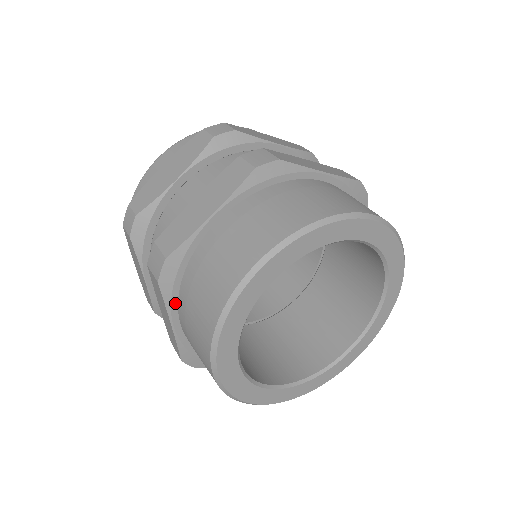
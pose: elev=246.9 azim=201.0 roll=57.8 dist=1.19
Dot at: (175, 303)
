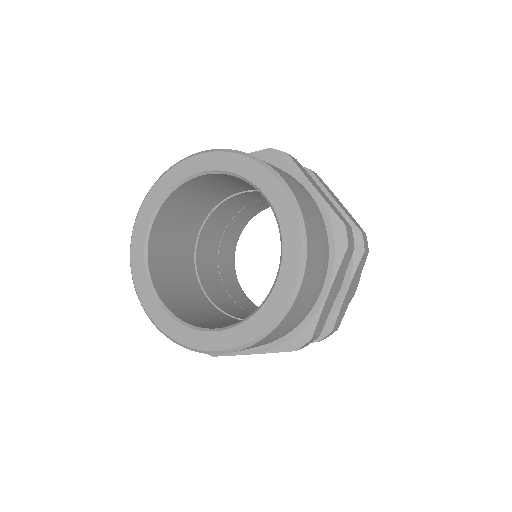
Dot at: occluded
